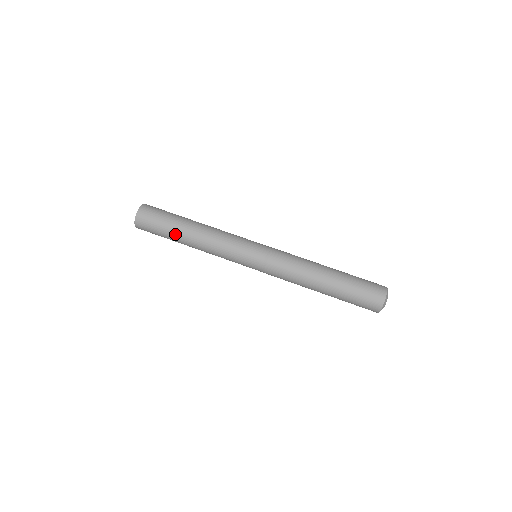
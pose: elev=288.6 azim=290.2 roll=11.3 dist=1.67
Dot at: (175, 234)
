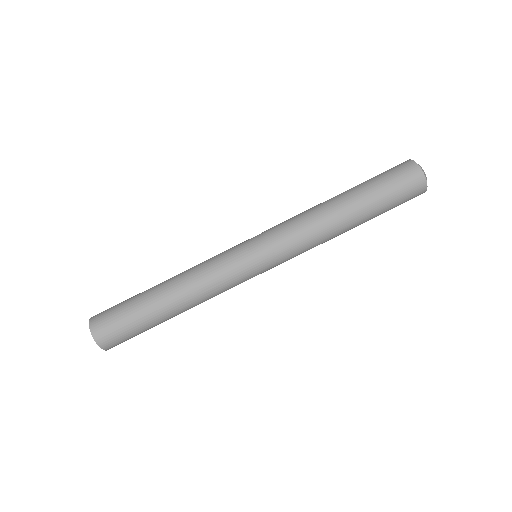
Dot at: (158, 321)
